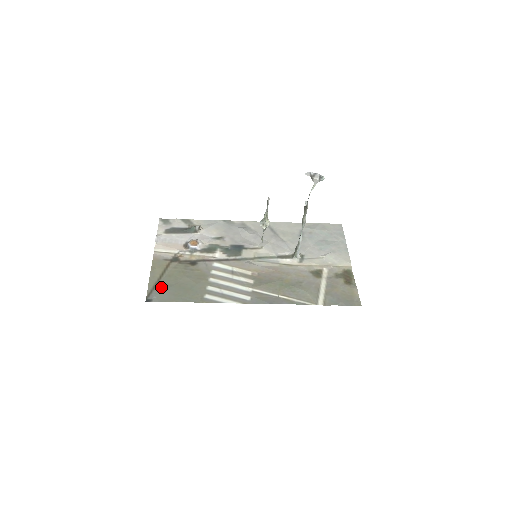
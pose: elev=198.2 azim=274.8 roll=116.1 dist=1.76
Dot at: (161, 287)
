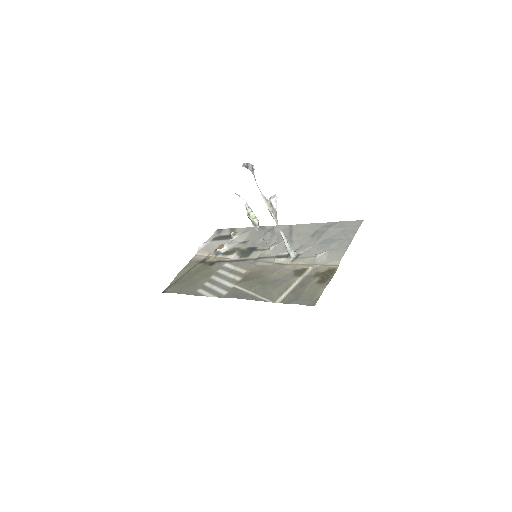
Dot at: (178, 282)
